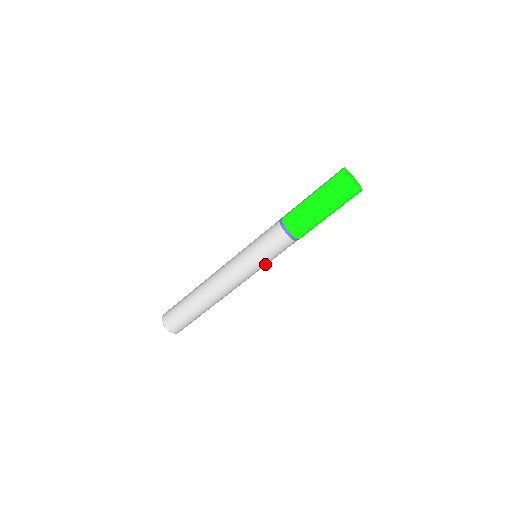
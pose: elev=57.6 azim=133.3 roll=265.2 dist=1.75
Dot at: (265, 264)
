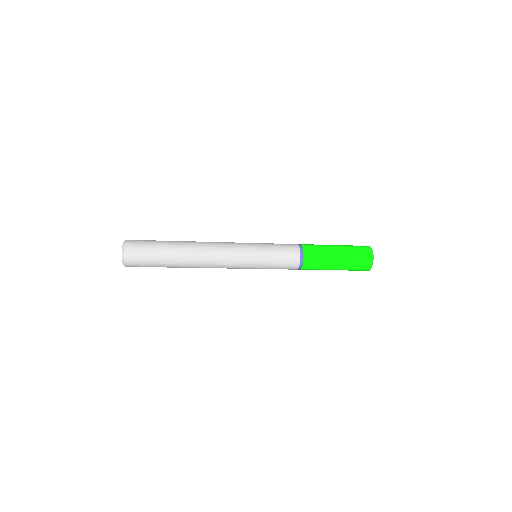
Dot at: occluded
